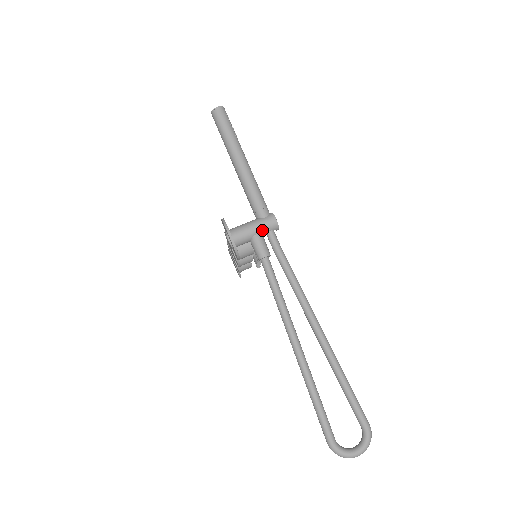
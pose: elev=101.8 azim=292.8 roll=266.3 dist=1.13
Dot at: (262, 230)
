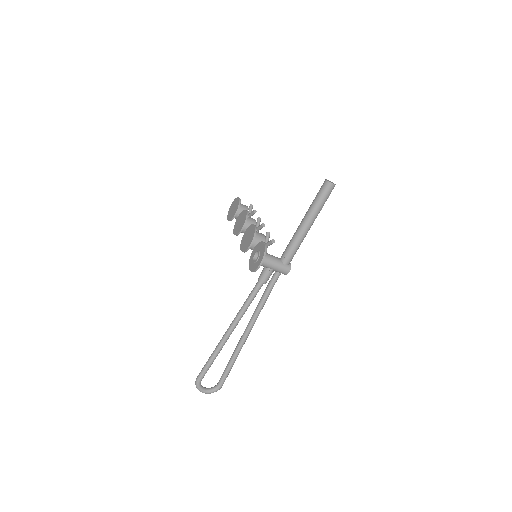
Dot at: (277, 270)
